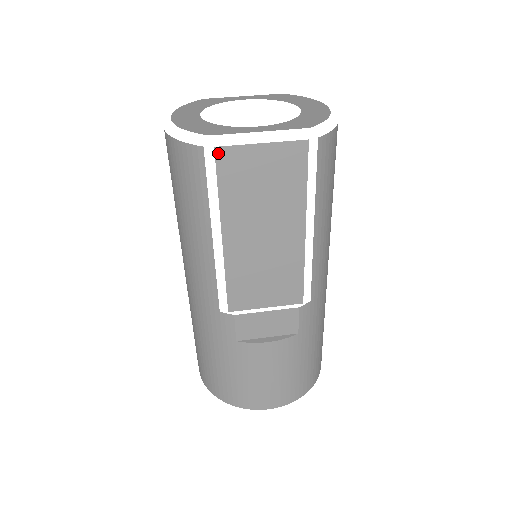
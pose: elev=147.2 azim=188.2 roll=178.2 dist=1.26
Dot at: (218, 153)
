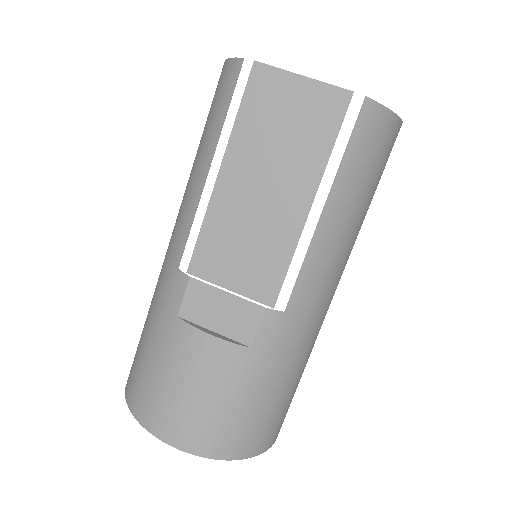
Dot at: (255, 69)
